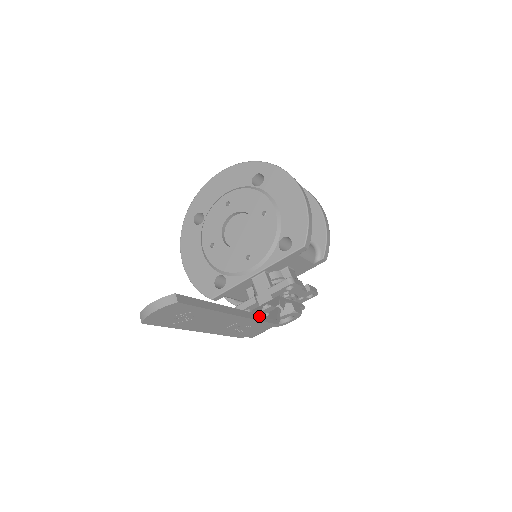
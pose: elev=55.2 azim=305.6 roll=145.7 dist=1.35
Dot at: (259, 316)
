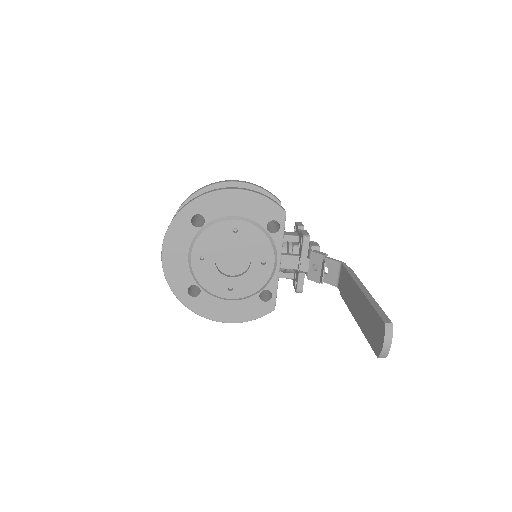
Dot at: (351, 274)
